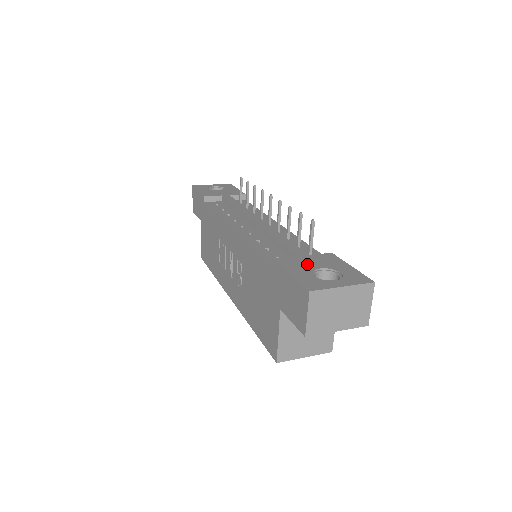
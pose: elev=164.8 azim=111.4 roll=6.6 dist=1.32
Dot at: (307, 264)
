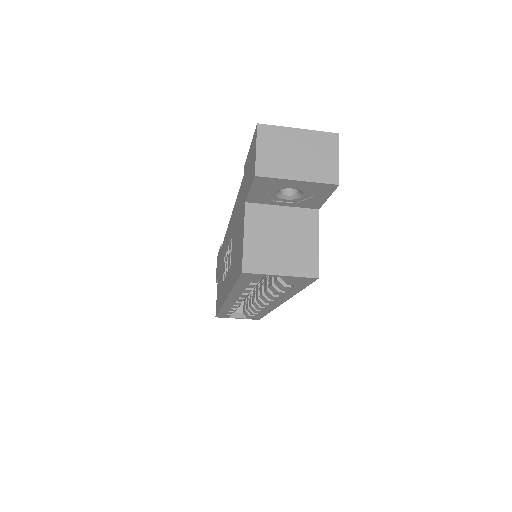
Dot at: occluded
